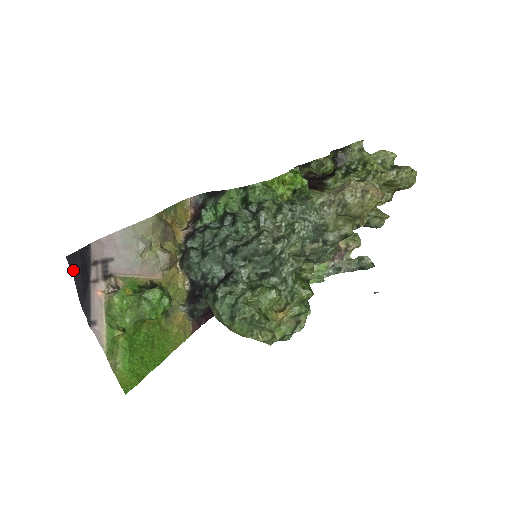
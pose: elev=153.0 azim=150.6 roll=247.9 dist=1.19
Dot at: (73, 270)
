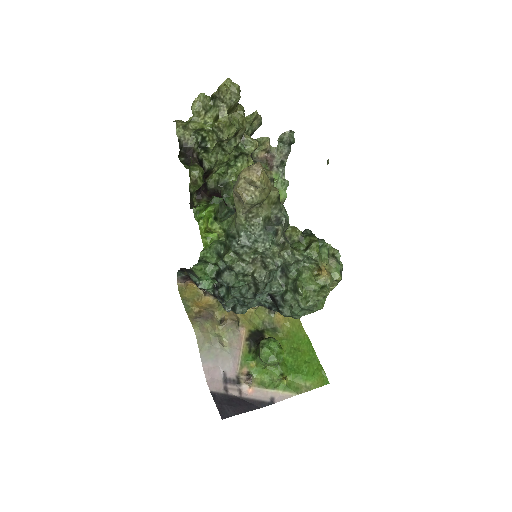
Dot at: (232, 414)
